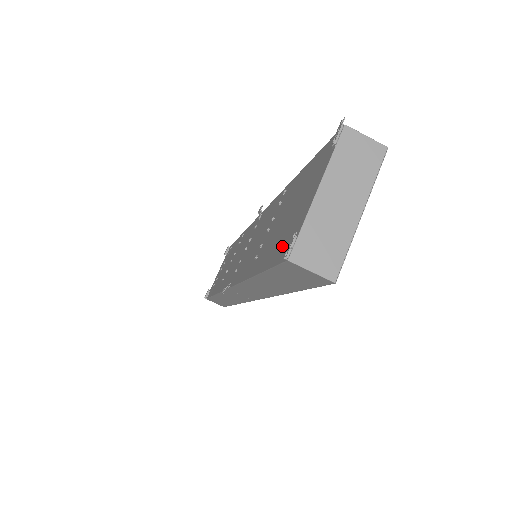
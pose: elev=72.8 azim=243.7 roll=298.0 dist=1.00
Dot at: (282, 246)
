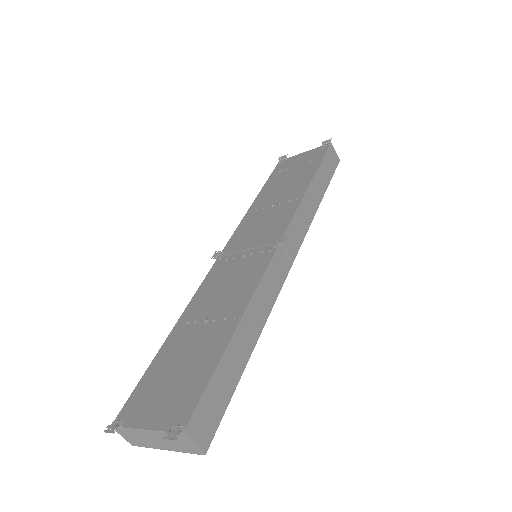
Dot at: (140, 396)
